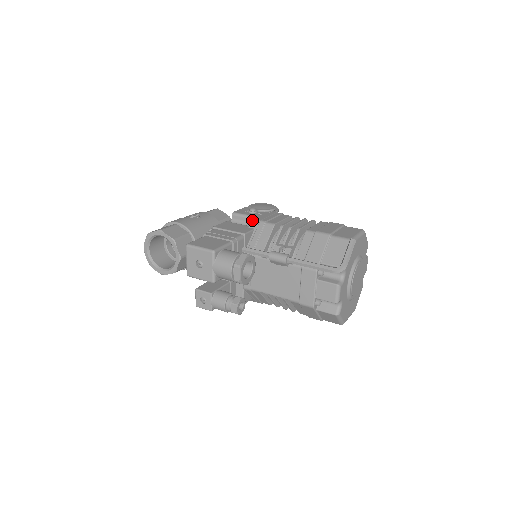
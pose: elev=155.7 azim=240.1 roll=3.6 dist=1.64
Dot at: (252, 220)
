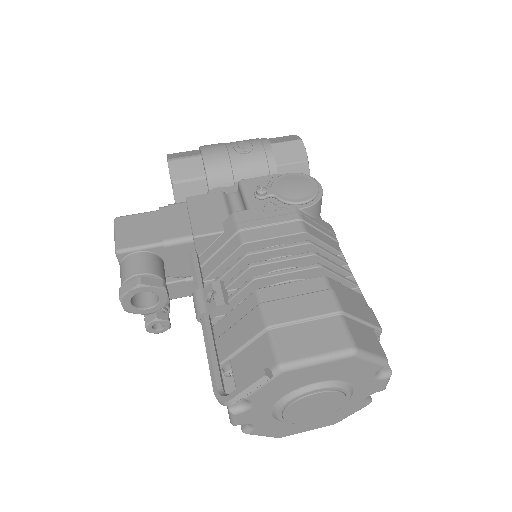
Dot at: (231, 215)
